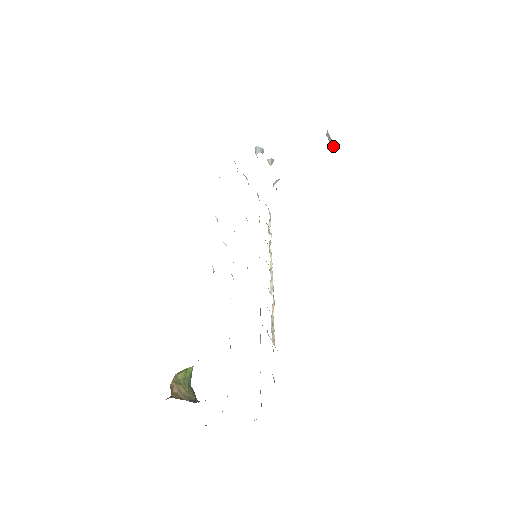
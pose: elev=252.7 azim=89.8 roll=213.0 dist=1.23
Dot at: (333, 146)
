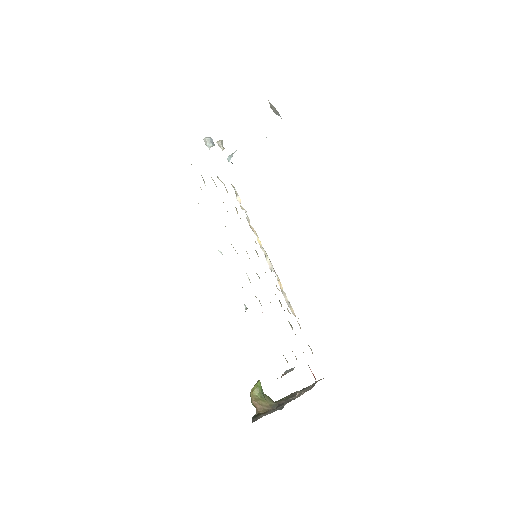
Dot at: (277, 112)
